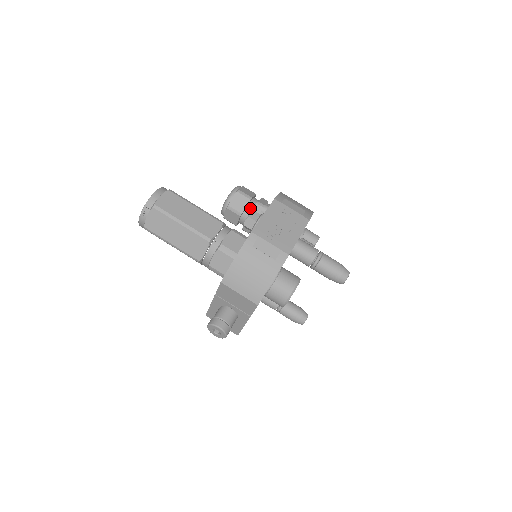
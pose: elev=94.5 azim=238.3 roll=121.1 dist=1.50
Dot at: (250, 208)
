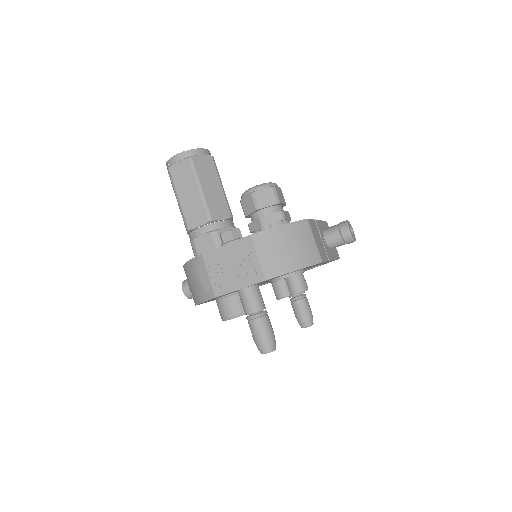
Dot at: (255, 217)
